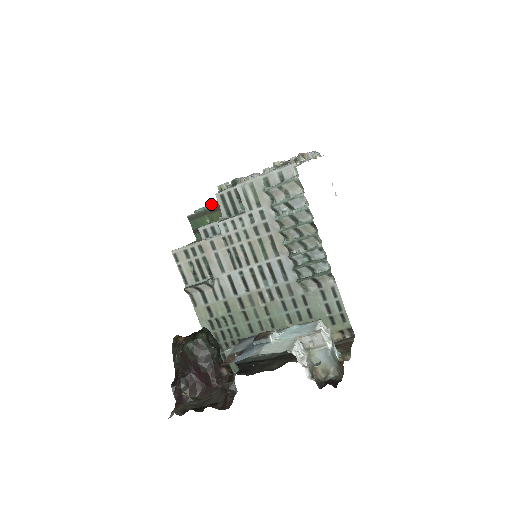
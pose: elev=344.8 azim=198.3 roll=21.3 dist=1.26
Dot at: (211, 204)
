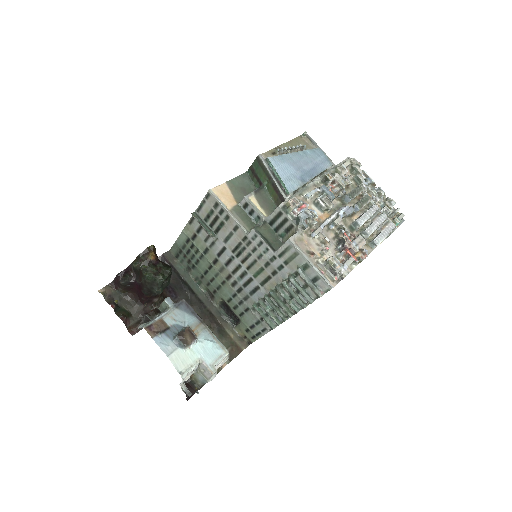
Dot at: (280, 178)
